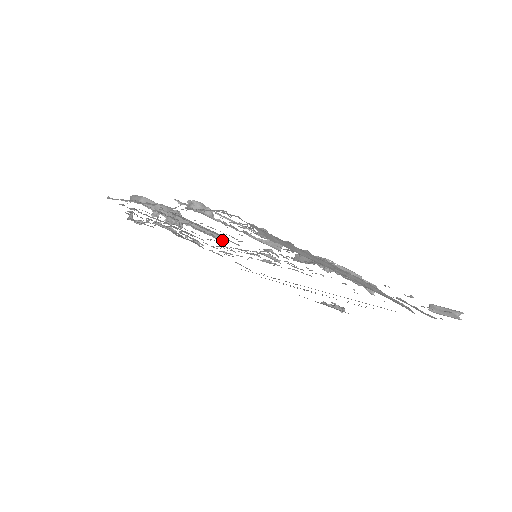
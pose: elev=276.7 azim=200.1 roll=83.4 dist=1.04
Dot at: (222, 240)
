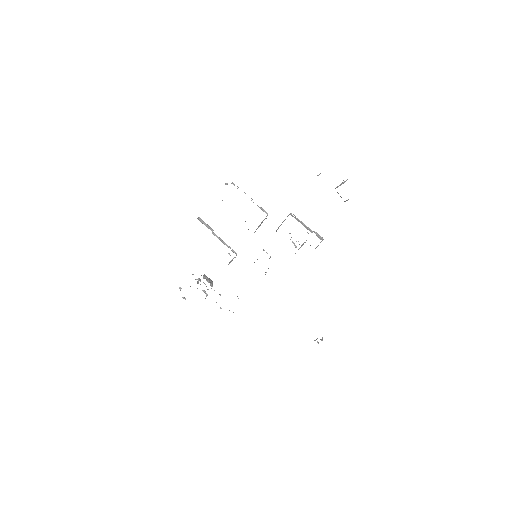
Dot at: occluded
